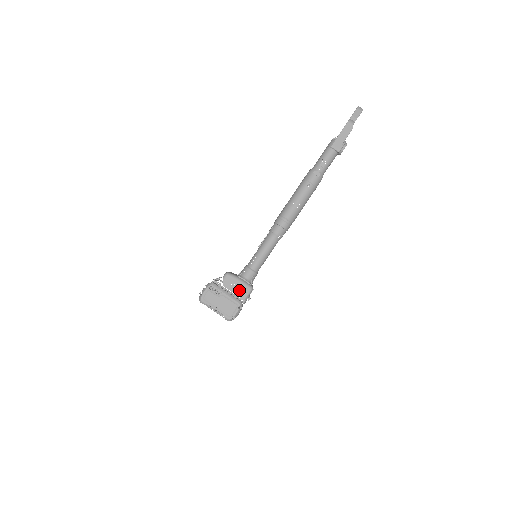
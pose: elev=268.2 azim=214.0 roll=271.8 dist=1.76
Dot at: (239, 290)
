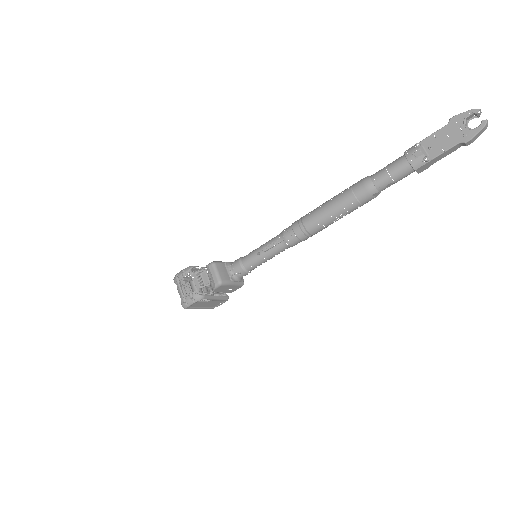
Dot at: (230, 290)
